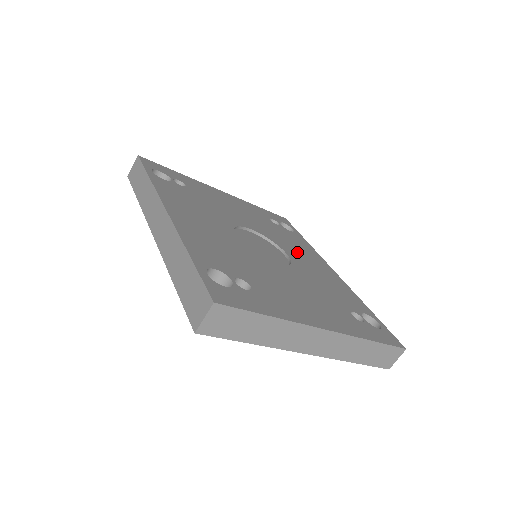
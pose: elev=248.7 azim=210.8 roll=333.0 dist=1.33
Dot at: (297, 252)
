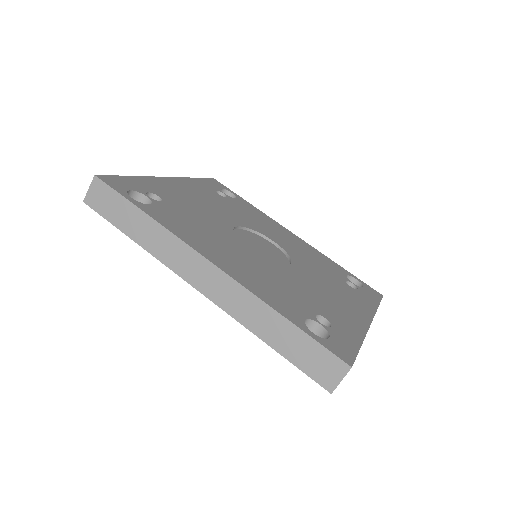
Dot at: (269, 230)
